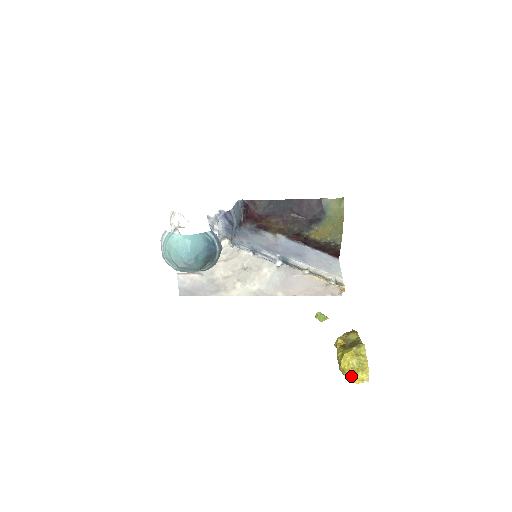
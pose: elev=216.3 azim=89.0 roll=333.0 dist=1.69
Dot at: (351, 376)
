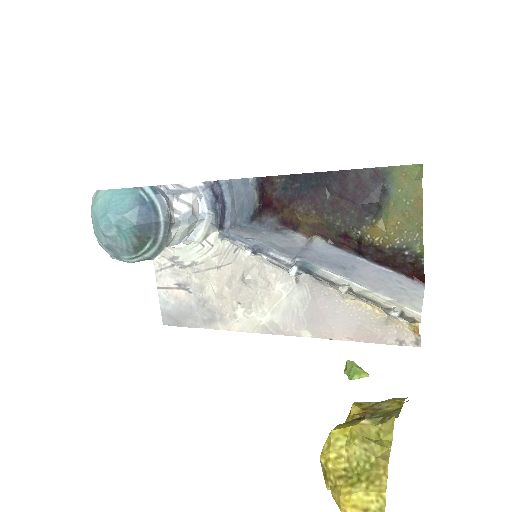
Dot at: (337, 490)
